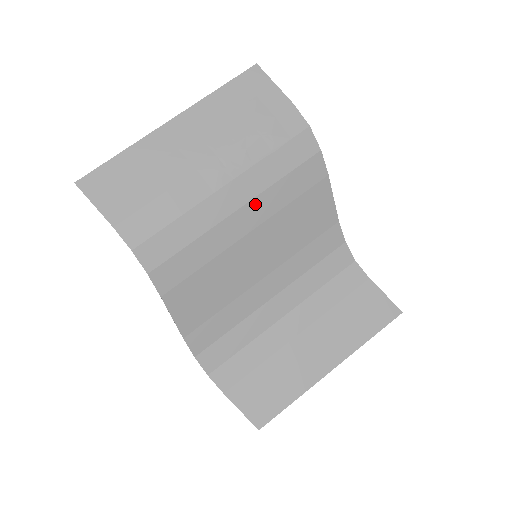
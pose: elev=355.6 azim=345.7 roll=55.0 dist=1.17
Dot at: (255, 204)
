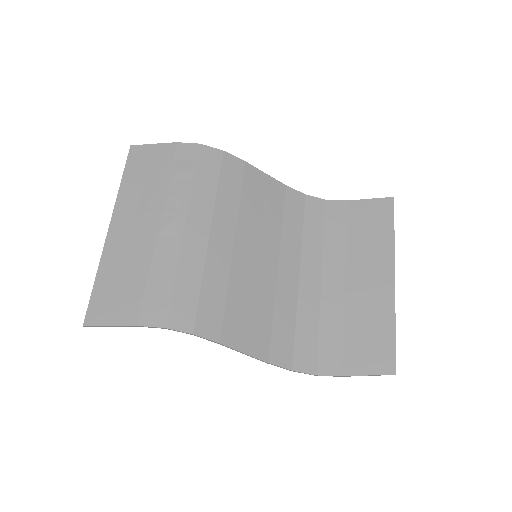
Dot at: (217, 221)
